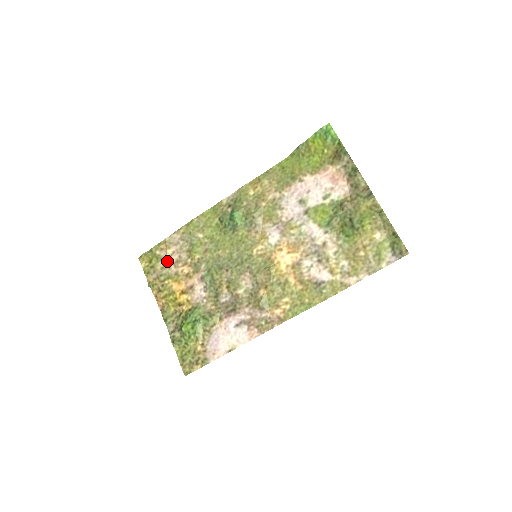
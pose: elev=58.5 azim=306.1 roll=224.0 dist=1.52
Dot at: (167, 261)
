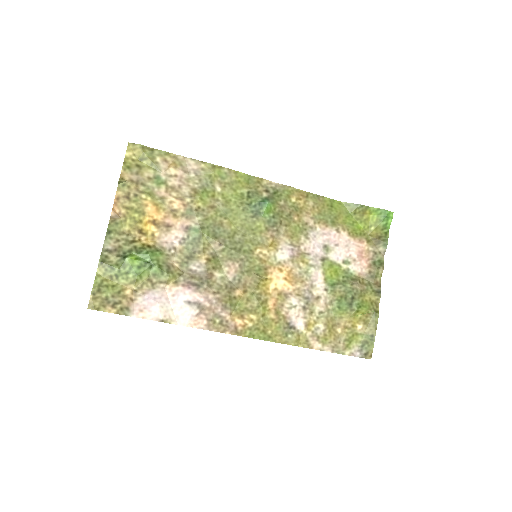
Dot at: (161, 177)
